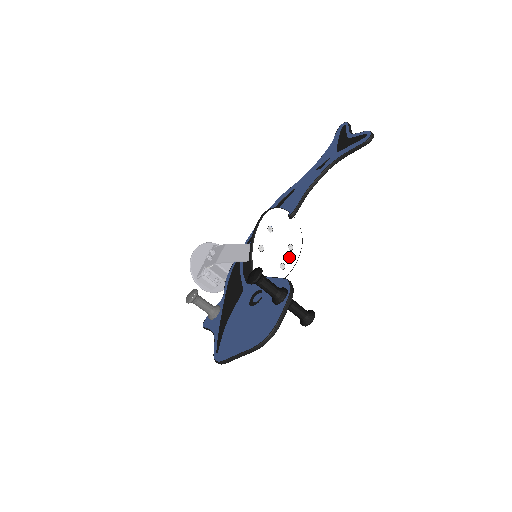
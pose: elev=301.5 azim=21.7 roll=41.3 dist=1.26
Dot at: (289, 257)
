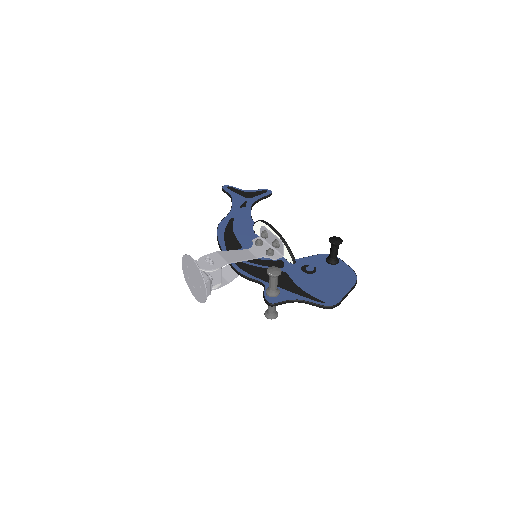
Dot at: occluded
